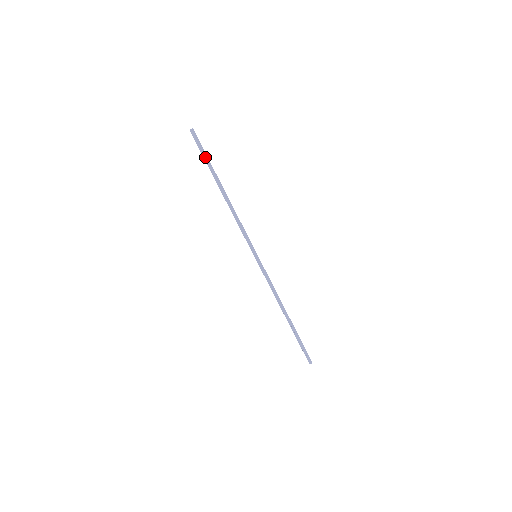
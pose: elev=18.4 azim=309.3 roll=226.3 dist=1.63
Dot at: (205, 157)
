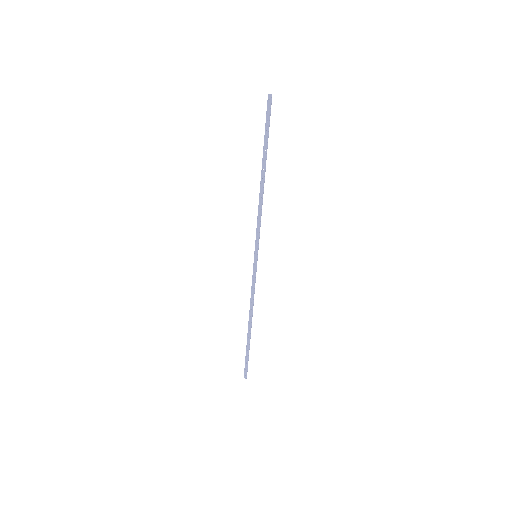
Dot at: (267, 132)
